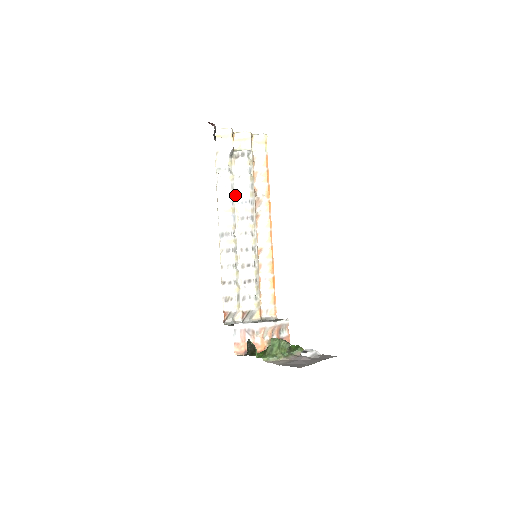
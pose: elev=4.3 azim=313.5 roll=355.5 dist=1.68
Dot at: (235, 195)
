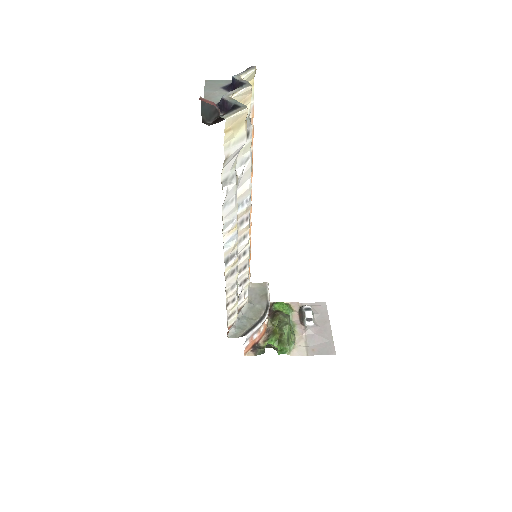
Dot at: occluded
